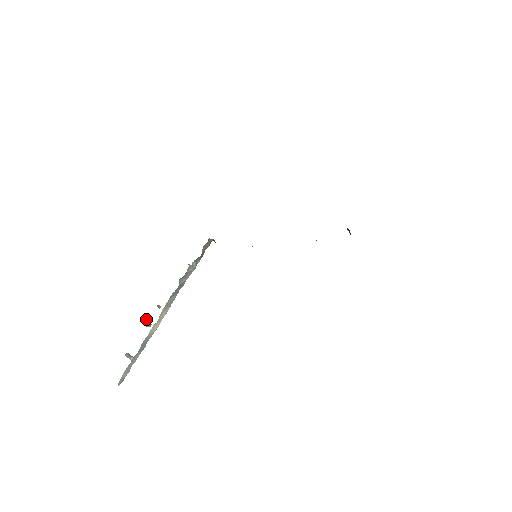
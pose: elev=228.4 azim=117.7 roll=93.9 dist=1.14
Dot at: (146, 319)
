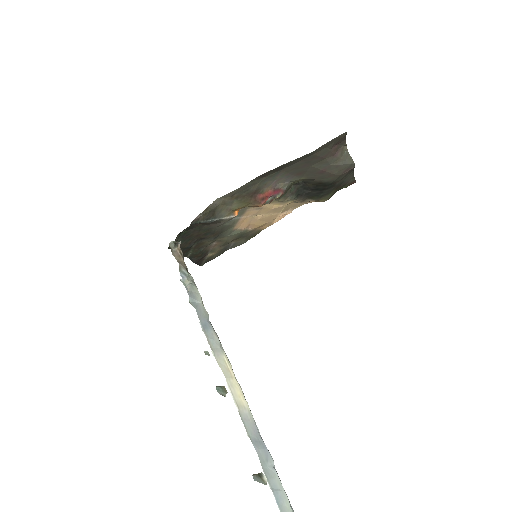
Dot at: (216, 387)
